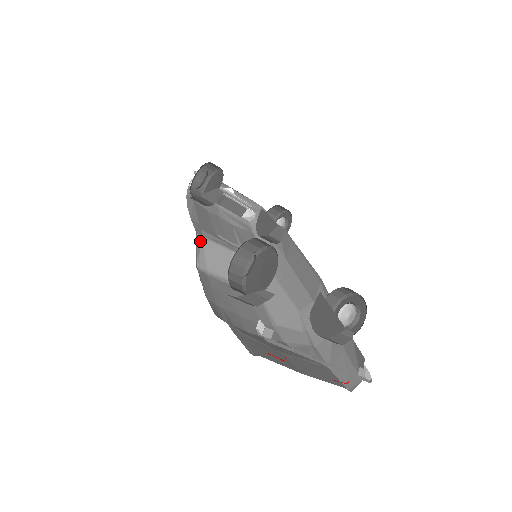
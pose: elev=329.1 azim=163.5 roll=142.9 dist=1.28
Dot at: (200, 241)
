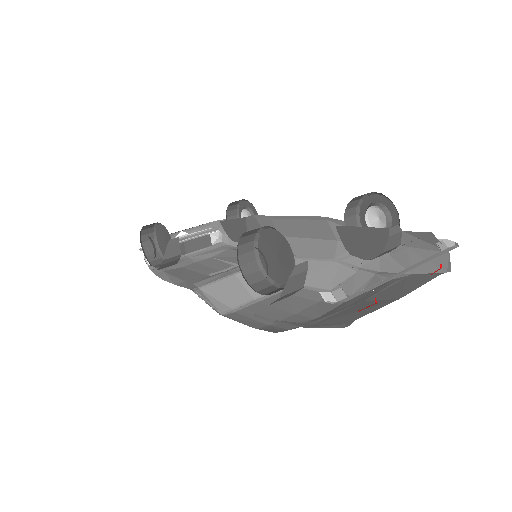
Dot at: (201, 293)
